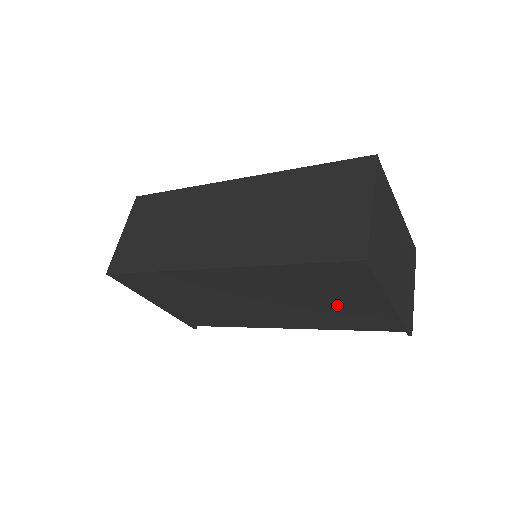
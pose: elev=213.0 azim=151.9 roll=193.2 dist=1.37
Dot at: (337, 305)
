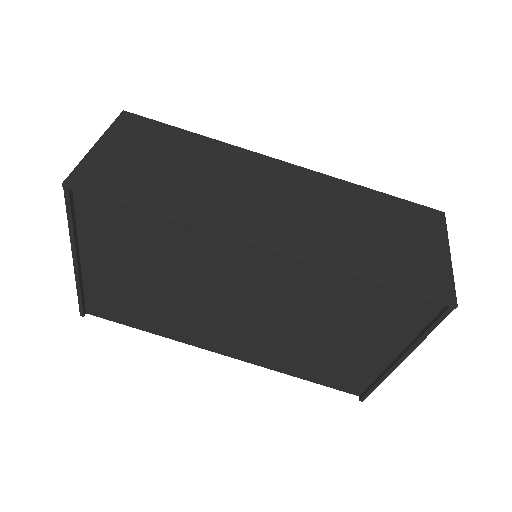
Dot at: (332, 345)
